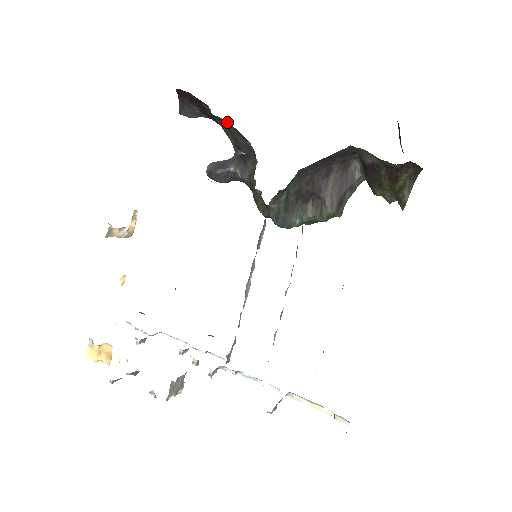
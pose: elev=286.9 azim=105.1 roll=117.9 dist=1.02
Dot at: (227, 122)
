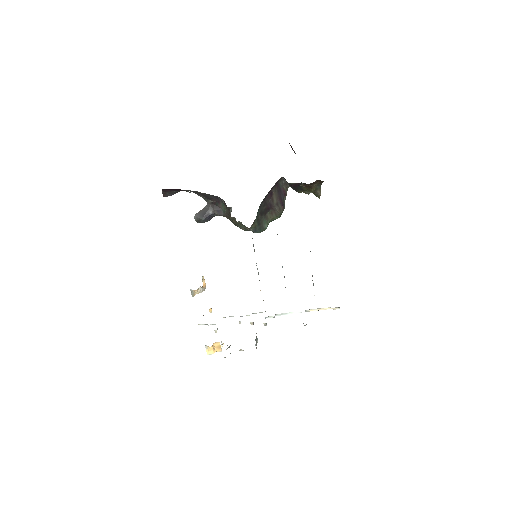
Dot at: (200, 192)
